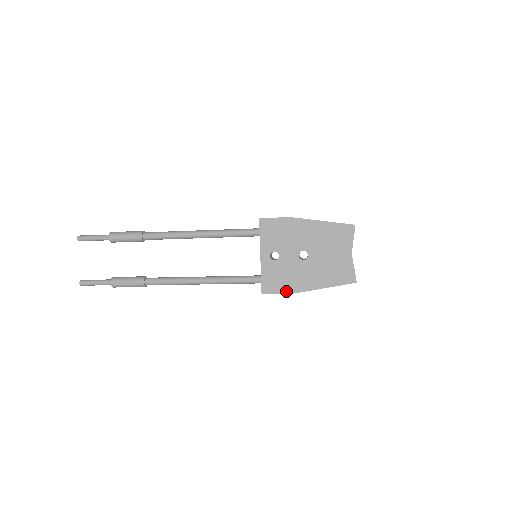
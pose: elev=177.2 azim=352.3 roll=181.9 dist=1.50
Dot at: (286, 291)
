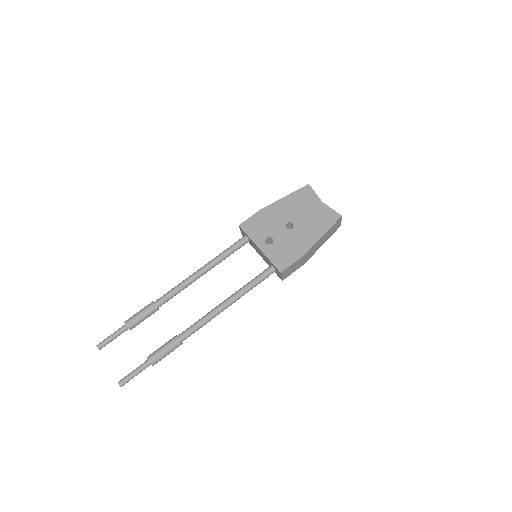
Dot at: (297, 257)
